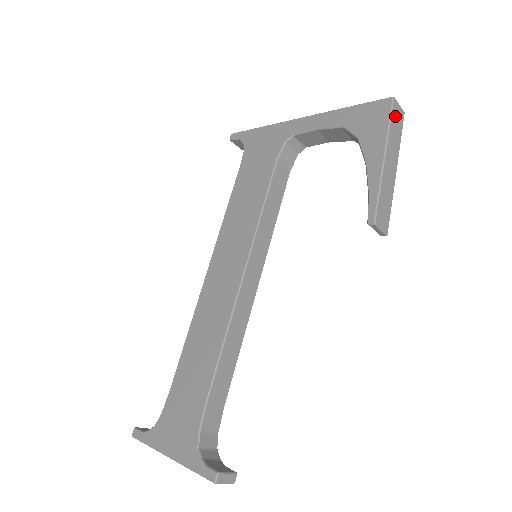
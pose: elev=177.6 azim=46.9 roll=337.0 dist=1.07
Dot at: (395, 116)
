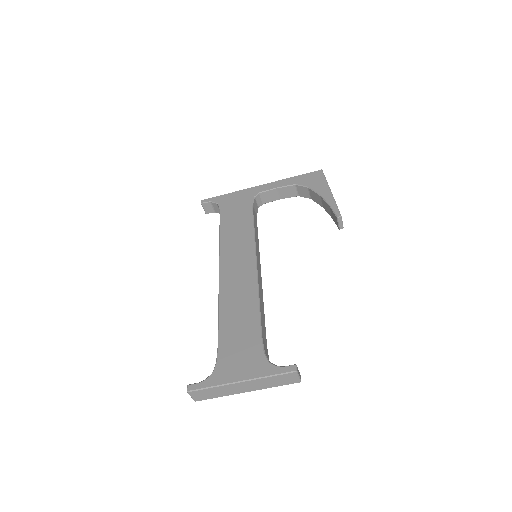
Dot at: occluded
